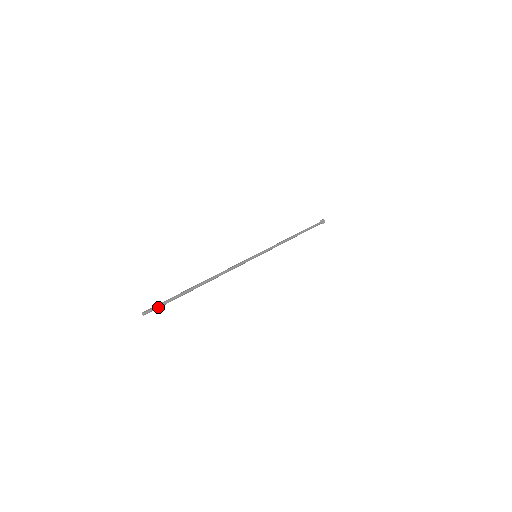
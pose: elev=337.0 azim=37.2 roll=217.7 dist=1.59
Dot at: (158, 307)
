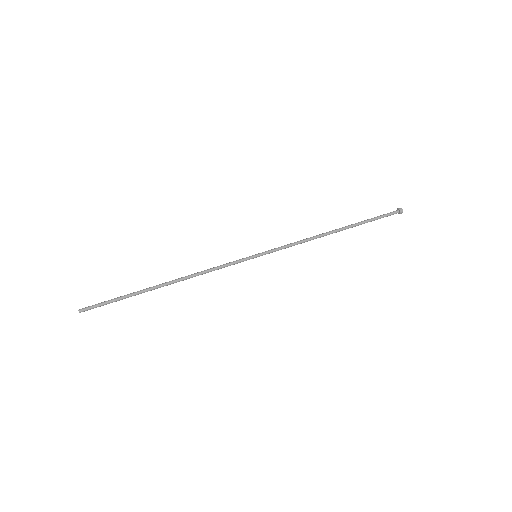
Dot at: occluded
